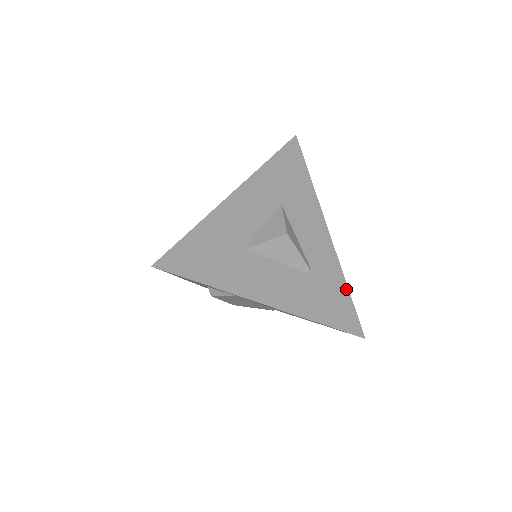
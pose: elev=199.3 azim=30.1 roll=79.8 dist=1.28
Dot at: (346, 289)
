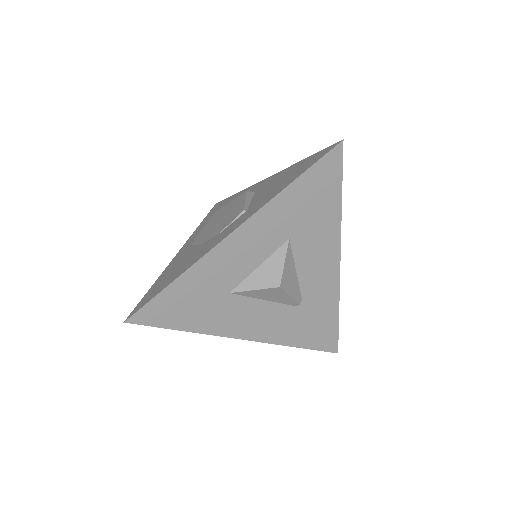
Dot at: (336, 315)
